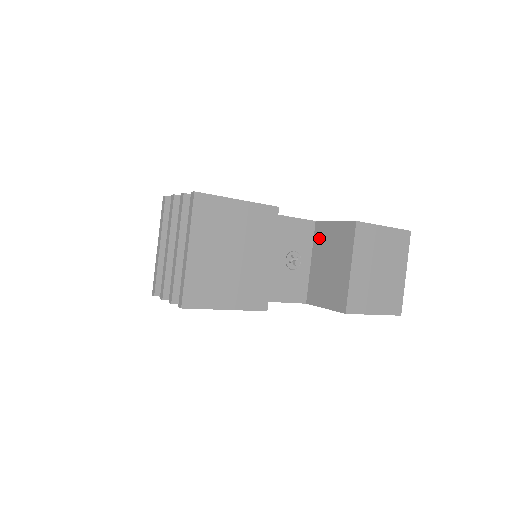
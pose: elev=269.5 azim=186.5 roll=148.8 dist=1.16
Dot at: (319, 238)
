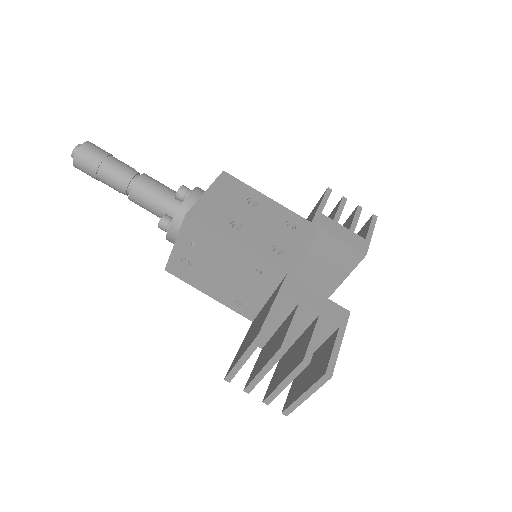
Dot at: (318, 242)
